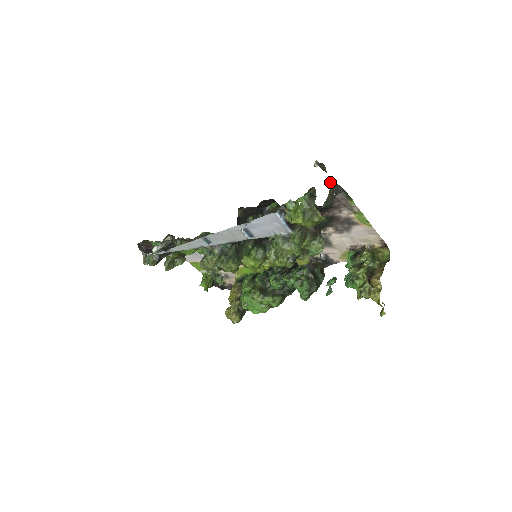
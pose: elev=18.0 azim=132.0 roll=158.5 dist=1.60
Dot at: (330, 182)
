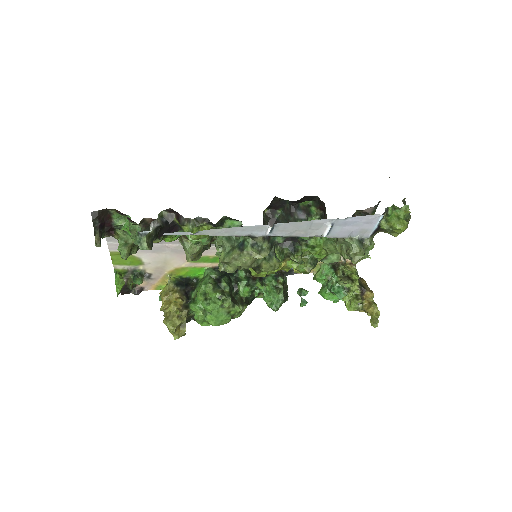
Dot at: occluded
